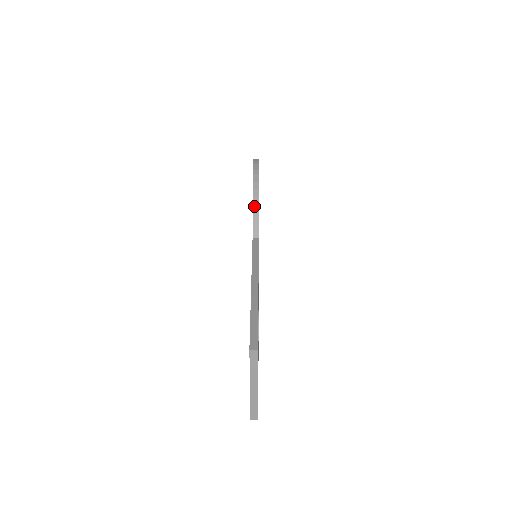
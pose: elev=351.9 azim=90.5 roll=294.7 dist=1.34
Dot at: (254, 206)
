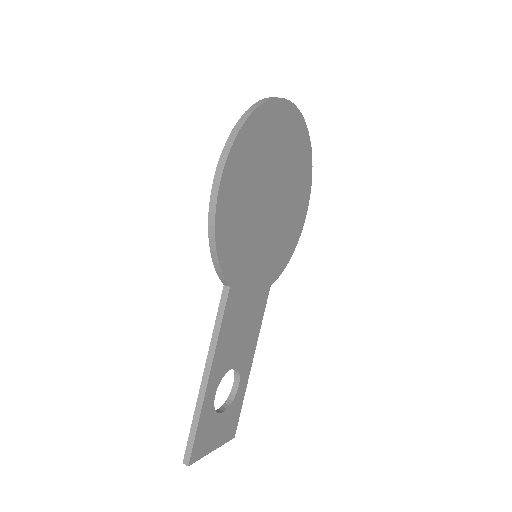
Dot at: (213, 261)
